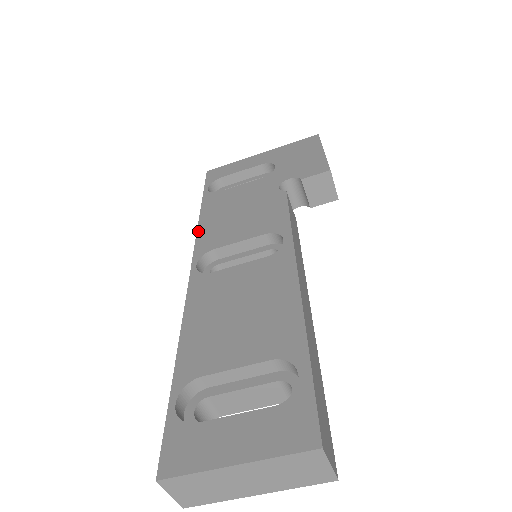
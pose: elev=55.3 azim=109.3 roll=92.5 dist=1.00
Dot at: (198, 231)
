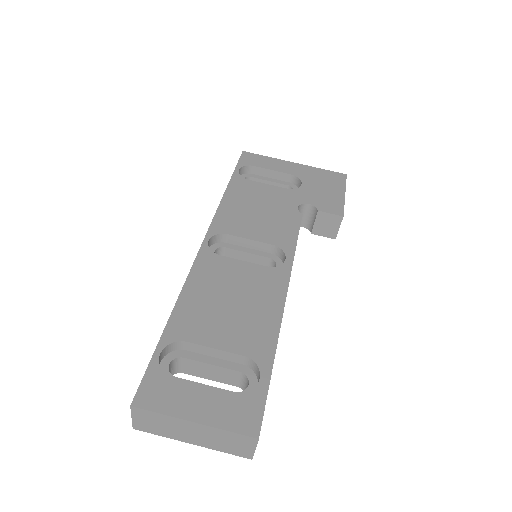
Dot at: (219, 208)
